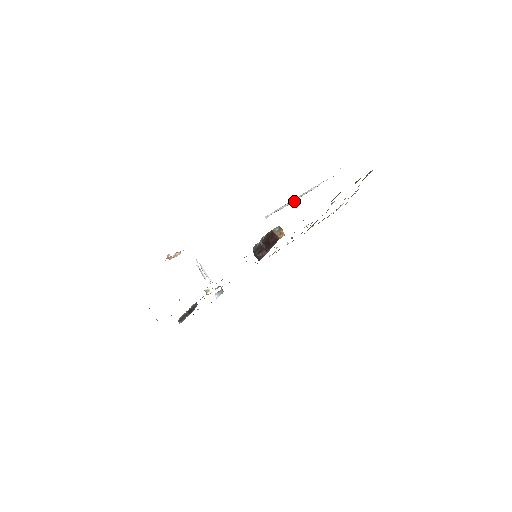
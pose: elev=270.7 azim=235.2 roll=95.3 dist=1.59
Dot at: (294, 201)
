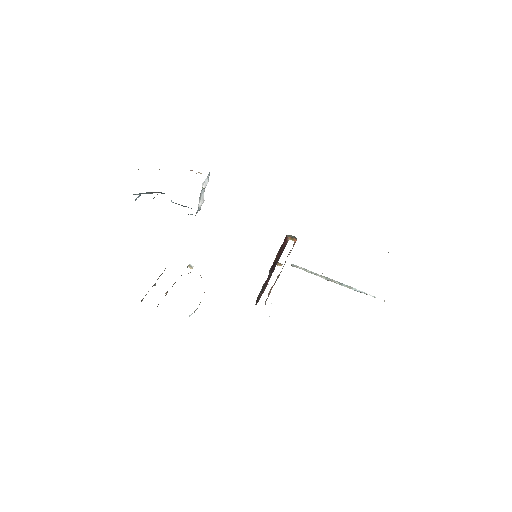
Dot at: (329, 279)
